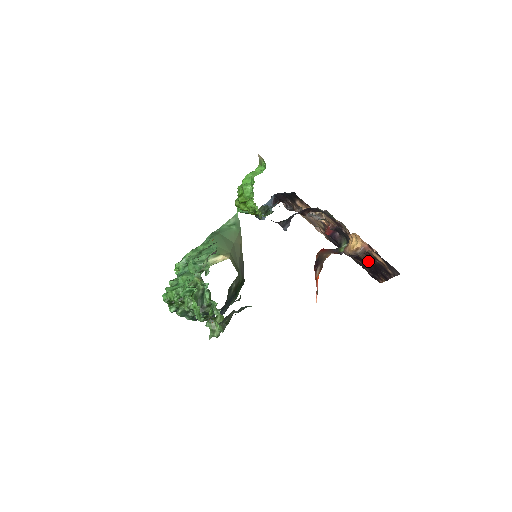
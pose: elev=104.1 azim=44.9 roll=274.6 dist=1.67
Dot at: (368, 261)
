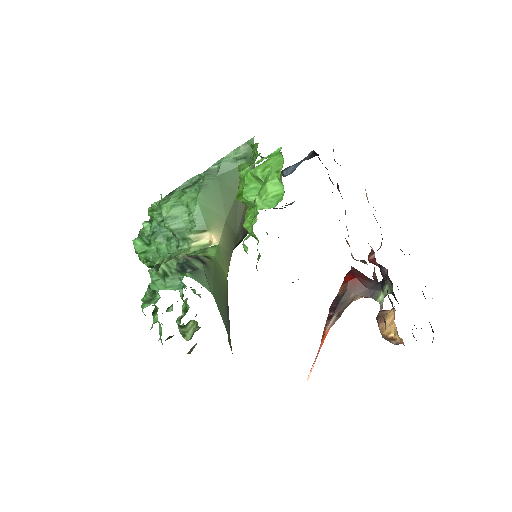
Dot at: occluded
